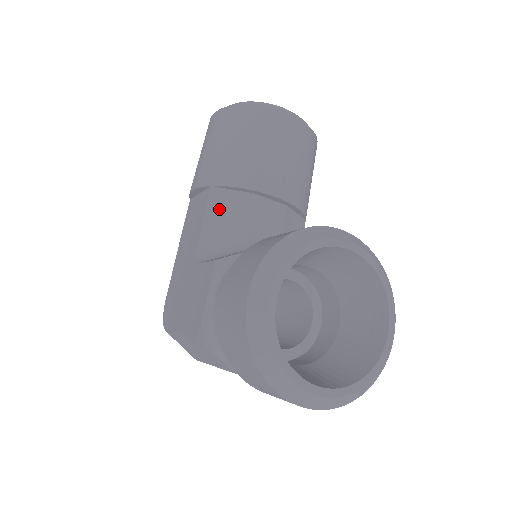
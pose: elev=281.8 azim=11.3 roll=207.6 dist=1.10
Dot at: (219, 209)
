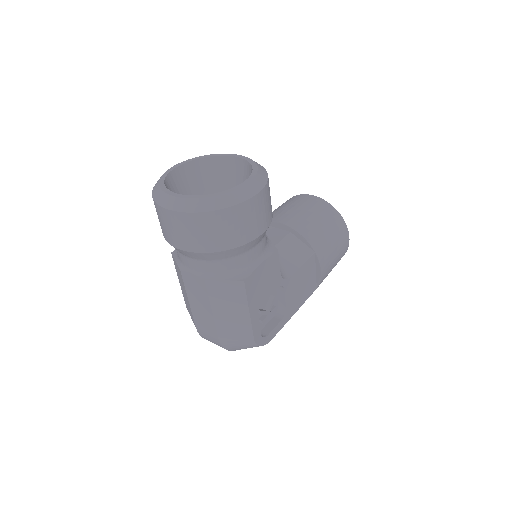
Dot at: occluded
